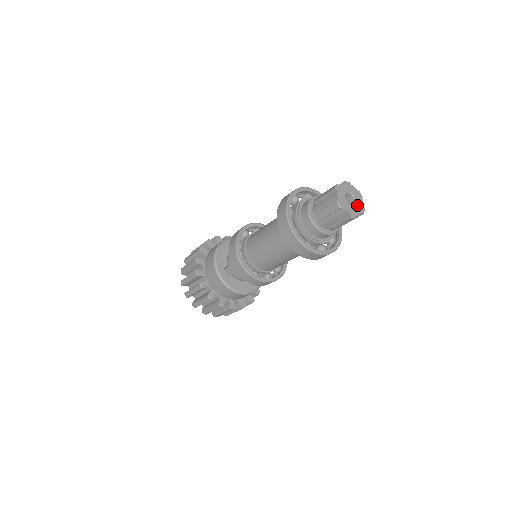
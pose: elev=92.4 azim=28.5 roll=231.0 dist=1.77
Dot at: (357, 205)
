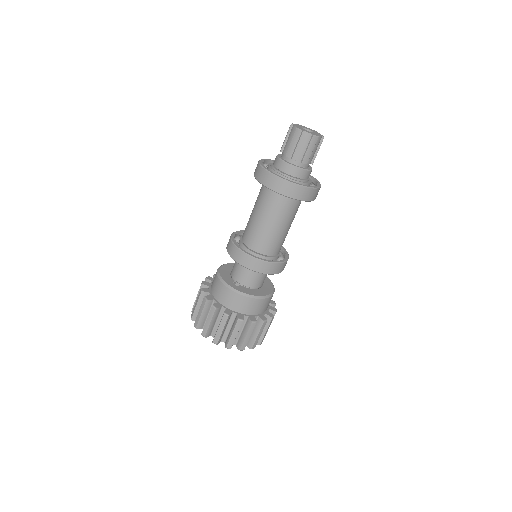
Dot at: (315, 133)
